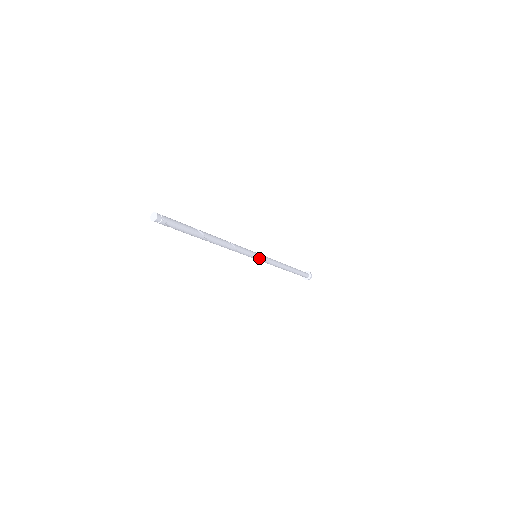
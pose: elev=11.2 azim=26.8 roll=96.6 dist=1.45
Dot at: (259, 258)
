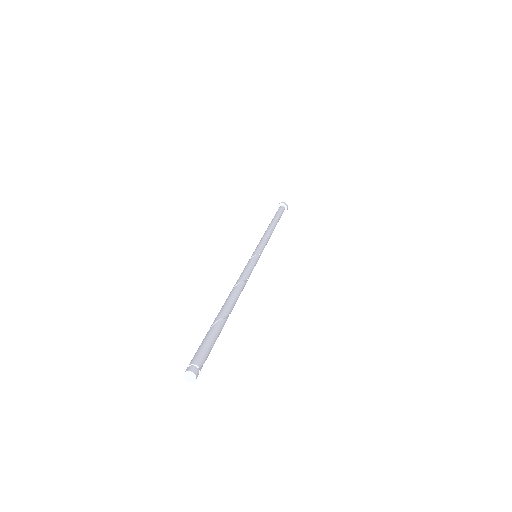
Dot at: occluded
